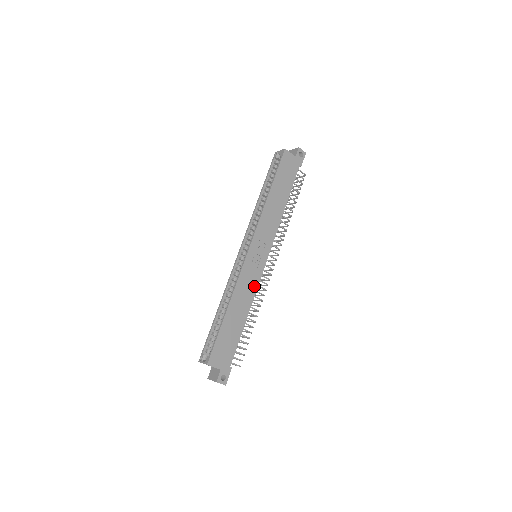
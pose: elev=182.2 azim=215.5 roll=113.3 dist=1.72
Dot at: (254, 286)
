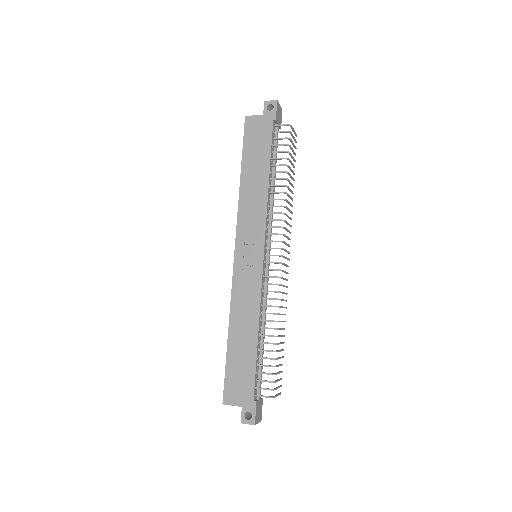
Dot at: (256, 294)
